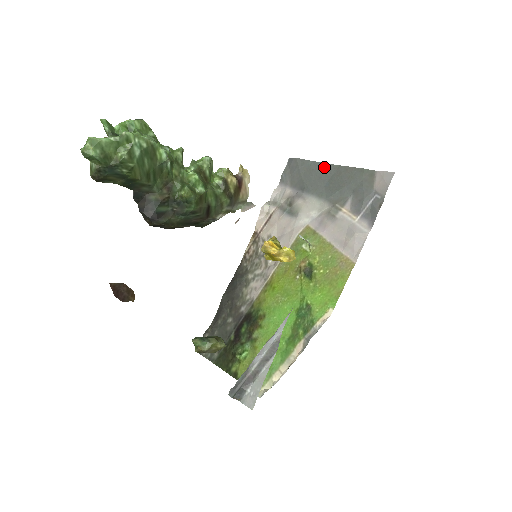
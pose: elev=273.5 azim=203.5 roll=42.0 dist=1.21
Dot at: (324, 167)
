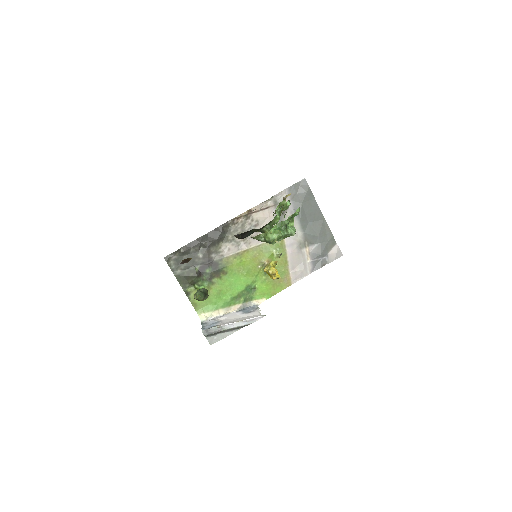
Dot at: (318, 211)
